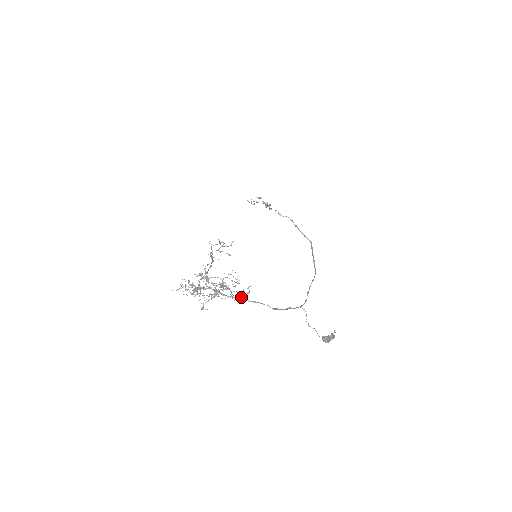
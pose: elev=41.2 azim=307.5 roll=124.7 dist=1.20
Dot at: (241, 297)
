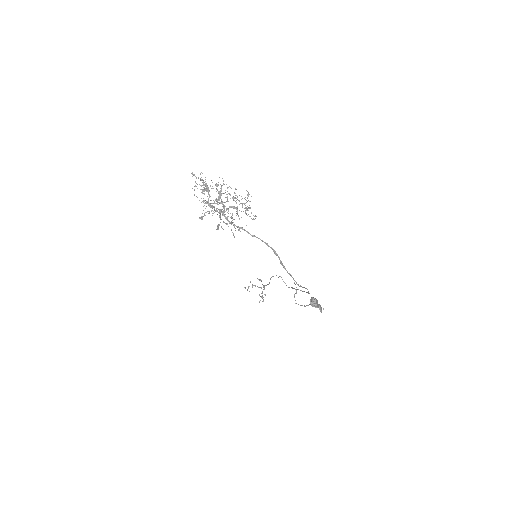
Dot at: (249, 207)
